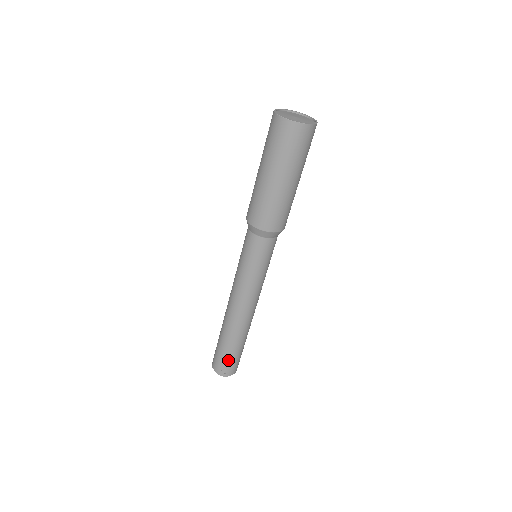
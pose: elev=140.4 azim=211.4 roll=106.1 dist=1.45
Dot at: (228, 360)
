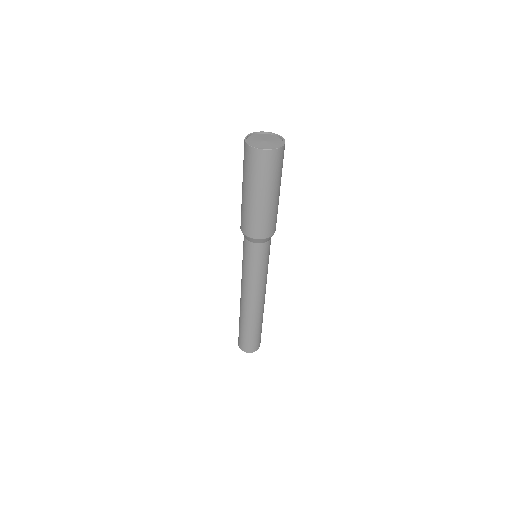
Dot at: (259, 337)
